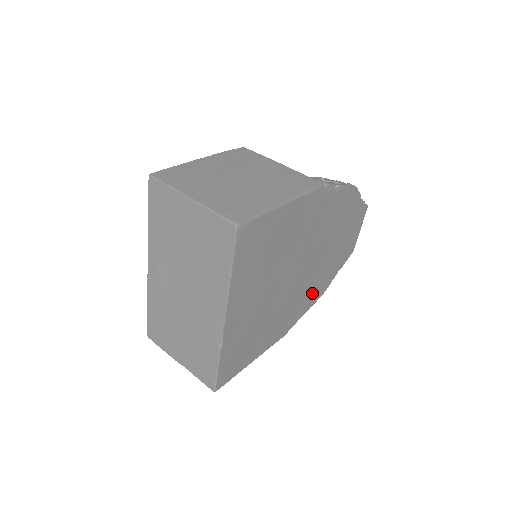
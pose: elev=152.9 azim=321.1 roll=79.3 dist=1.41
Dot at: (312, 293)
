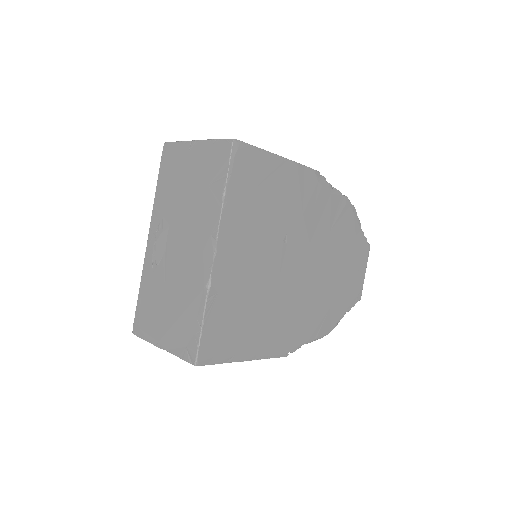
Dot at: (316, 317)
